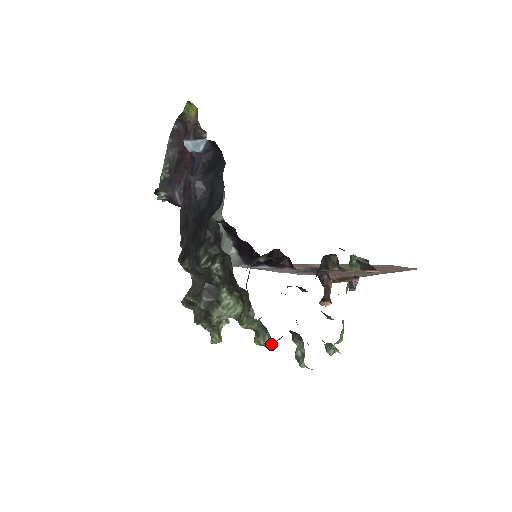
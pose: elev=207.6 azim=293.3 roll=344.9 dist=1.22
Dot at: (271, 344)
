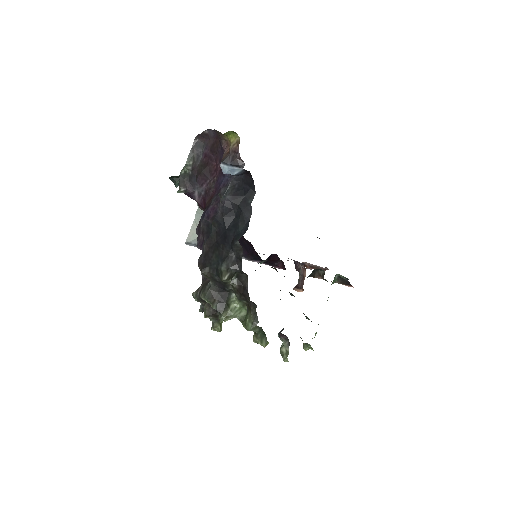
Dot at: (266, 345)
